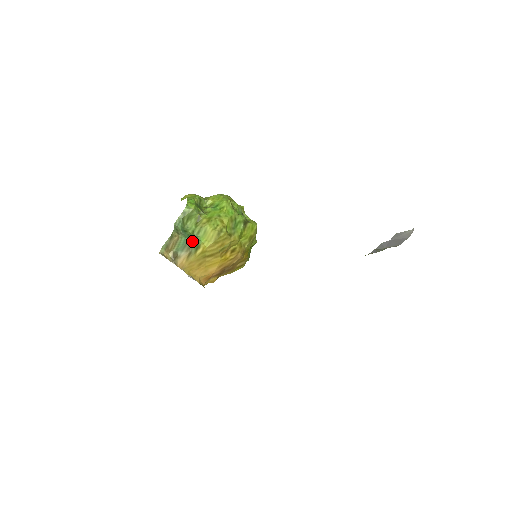
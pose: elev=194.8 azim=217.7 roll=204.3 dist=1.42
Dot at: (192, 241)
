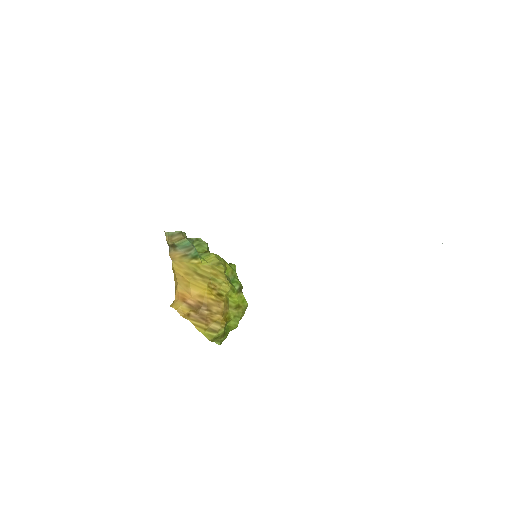
Dot at: (195, 249)
